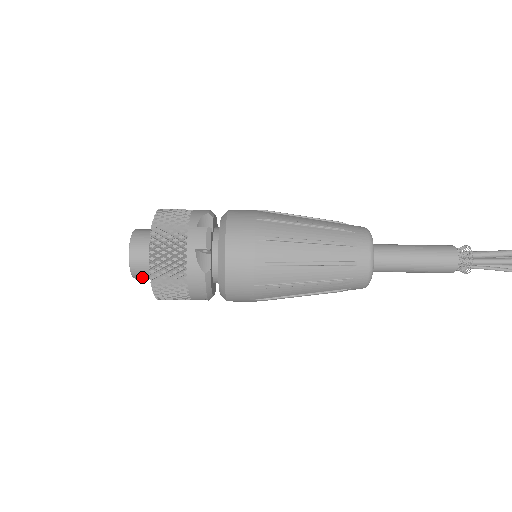
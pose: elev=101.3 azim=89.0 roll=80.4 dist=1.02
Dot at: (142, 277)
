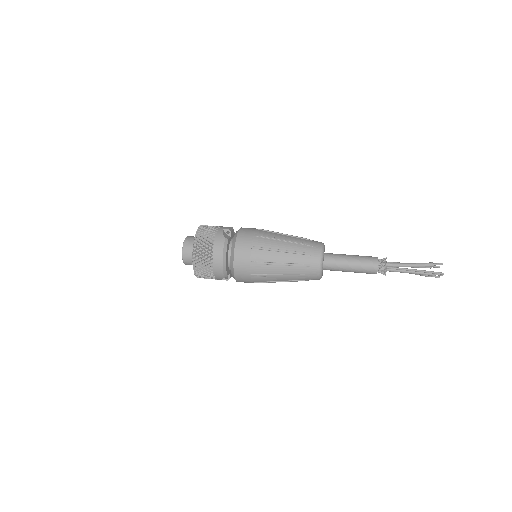
Dot at: (187, 254)
